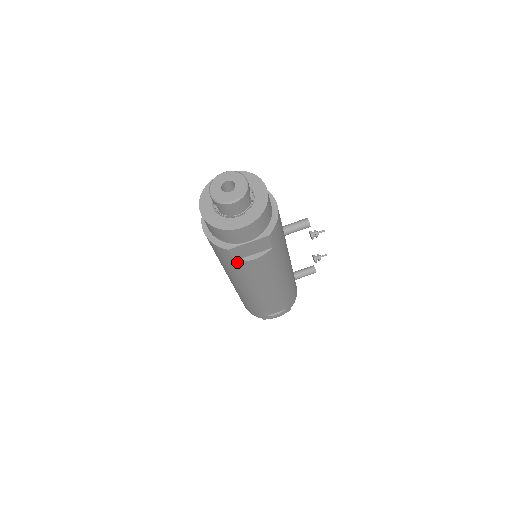
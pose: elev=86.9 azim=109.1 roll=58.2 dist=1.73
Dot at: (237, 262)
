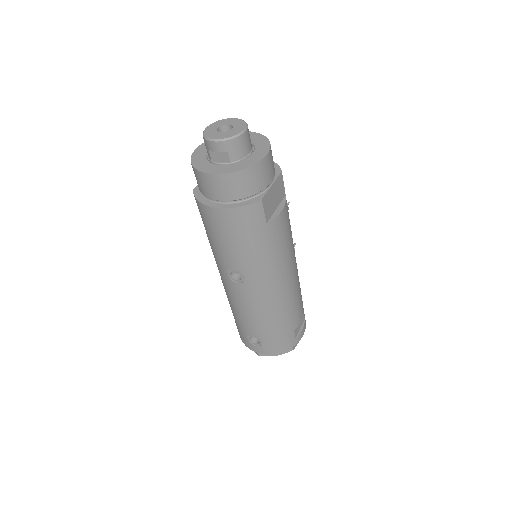
Dot at: (269, 223)
